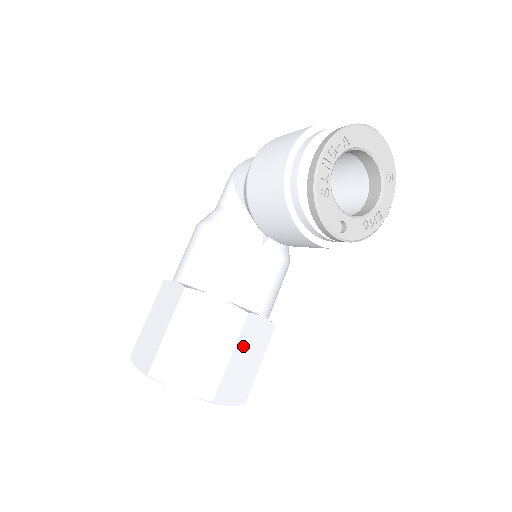
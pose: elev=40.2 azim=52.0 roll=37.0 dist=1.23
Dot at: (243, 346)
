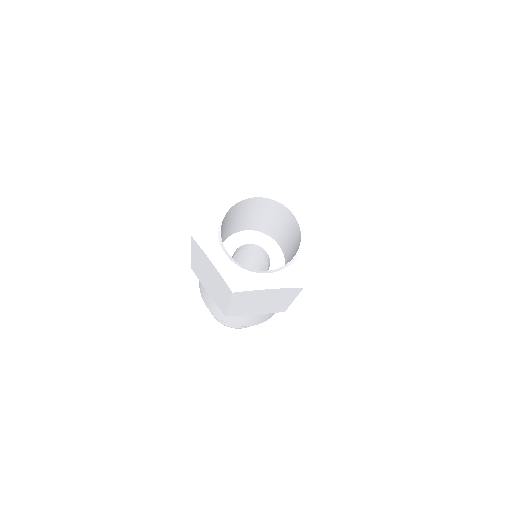
Dot at: occluded
